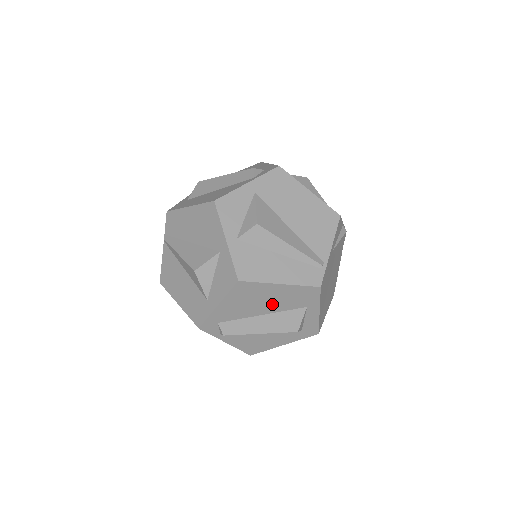
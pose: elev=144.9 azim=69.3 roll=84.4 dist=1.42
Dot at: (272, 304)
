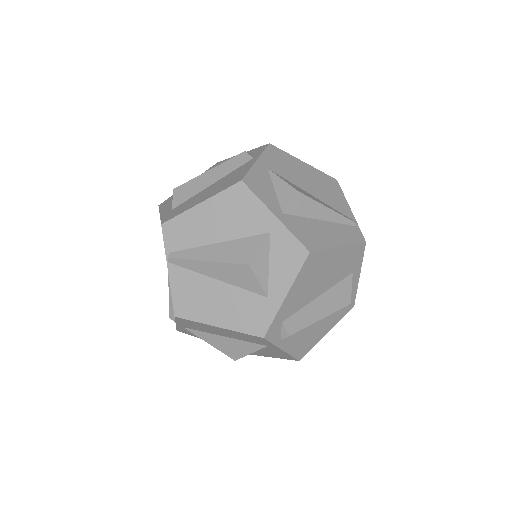
Dot at: (329, 278)
